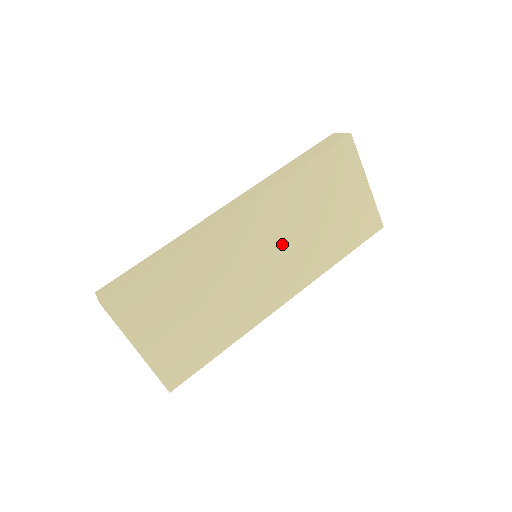
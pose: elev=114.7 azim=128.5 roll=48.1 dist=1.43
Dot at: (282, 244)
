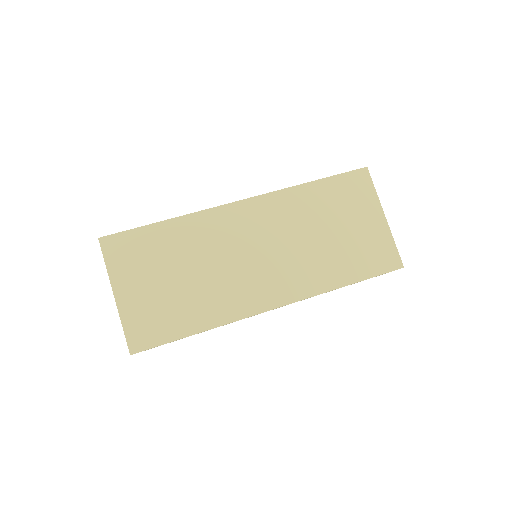
Dot at: (281, 245)
